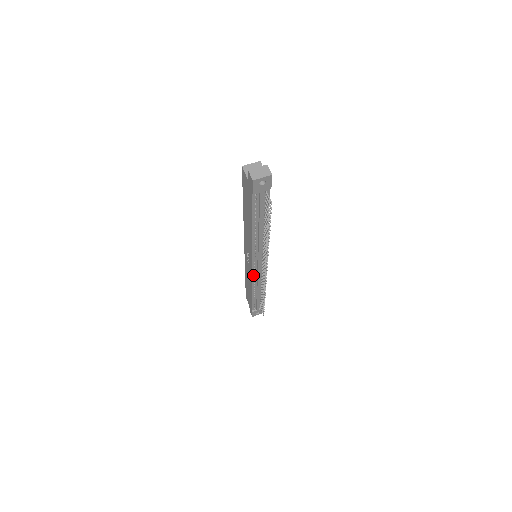
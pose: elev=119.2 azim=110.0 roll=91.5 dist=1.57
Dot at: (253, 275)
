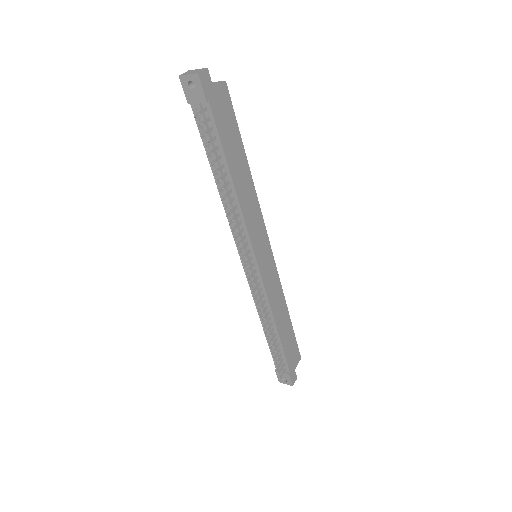
Dot at: occluded
